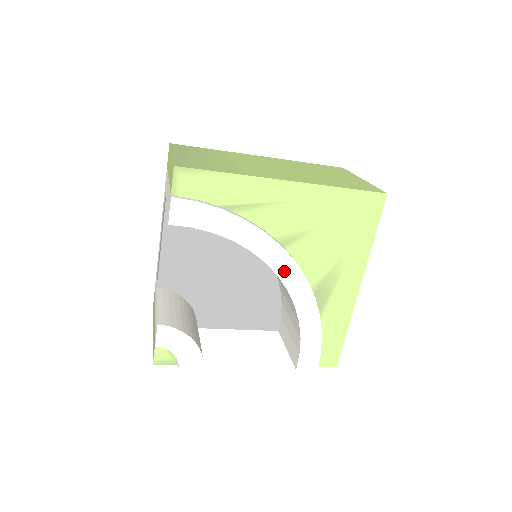
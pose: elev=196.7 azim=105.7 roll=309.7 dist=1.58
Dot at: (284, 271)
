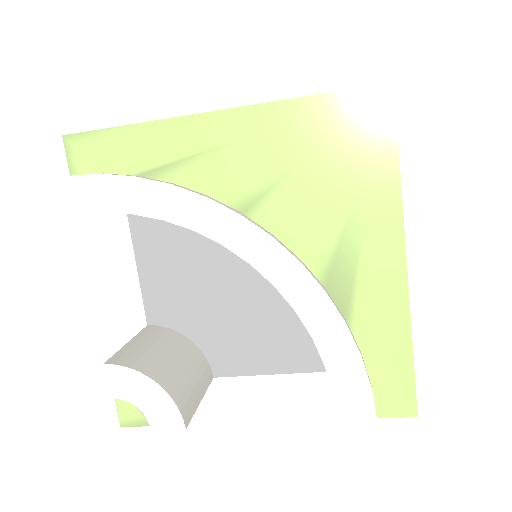
Dot at: (256, 253)
